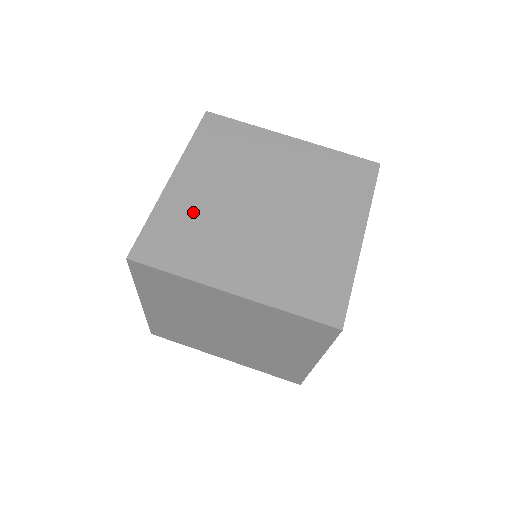
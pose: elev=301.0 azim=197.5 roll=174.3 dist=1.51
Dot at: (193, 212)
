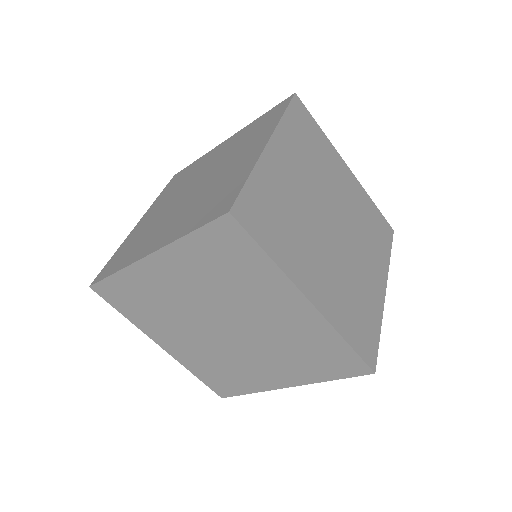
Dot at: (284, 194)
